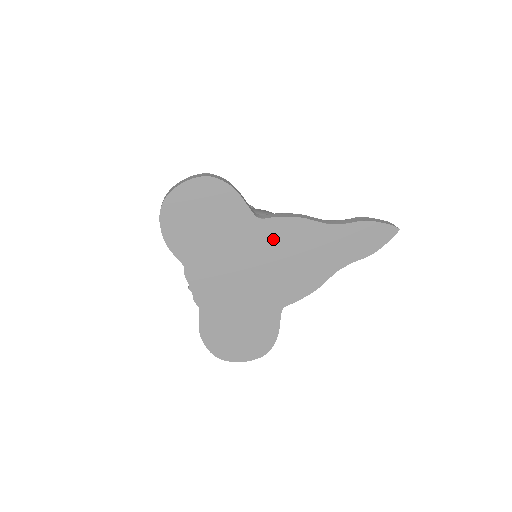
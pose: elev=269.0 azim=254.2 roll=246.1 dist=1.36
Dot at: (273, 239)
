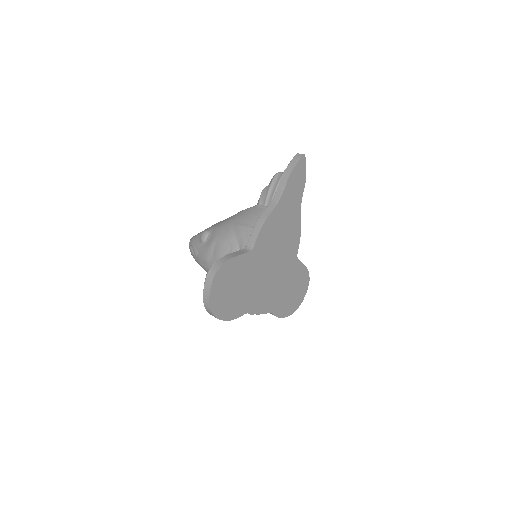
Dot at: (265, 245)
